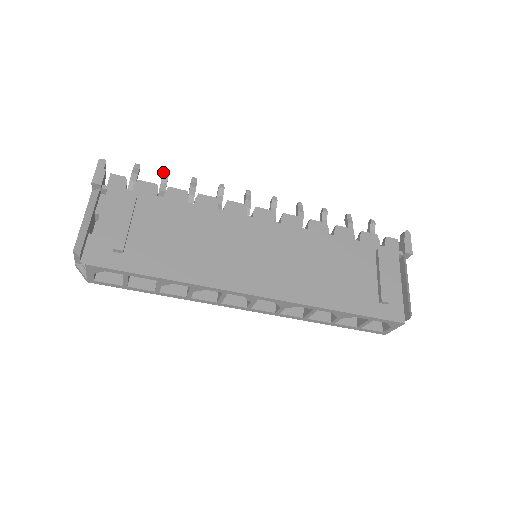
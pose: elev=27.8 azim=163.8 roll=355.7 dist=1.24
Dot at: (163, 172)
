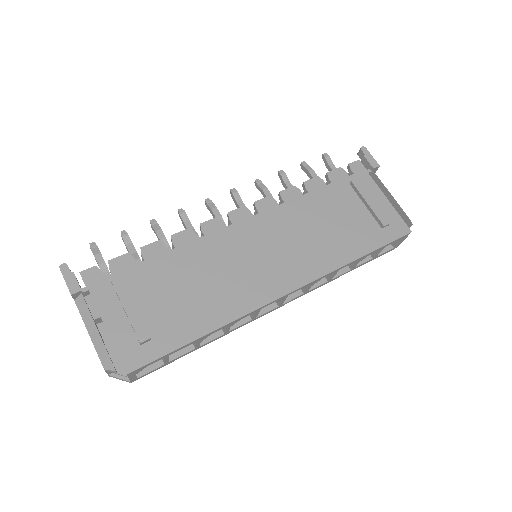
Dot at: (121, 234)
